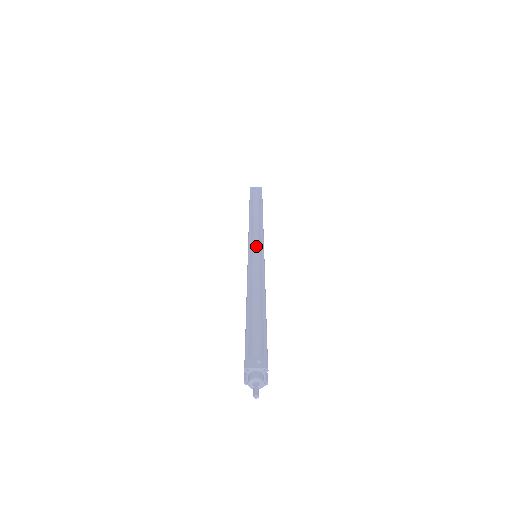
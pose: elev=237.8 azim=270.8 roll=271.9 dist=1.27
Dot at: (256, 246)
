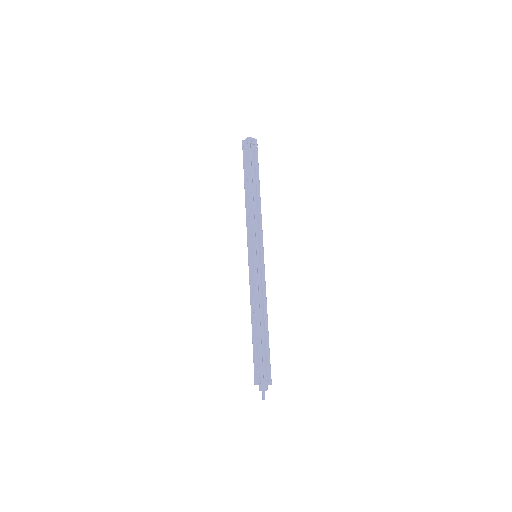
Dot at: (259, 249)
